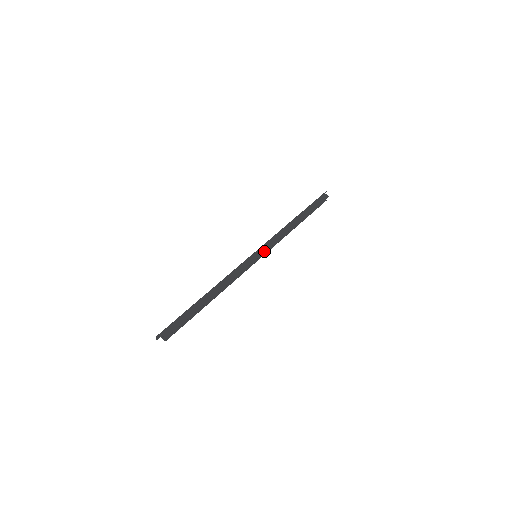
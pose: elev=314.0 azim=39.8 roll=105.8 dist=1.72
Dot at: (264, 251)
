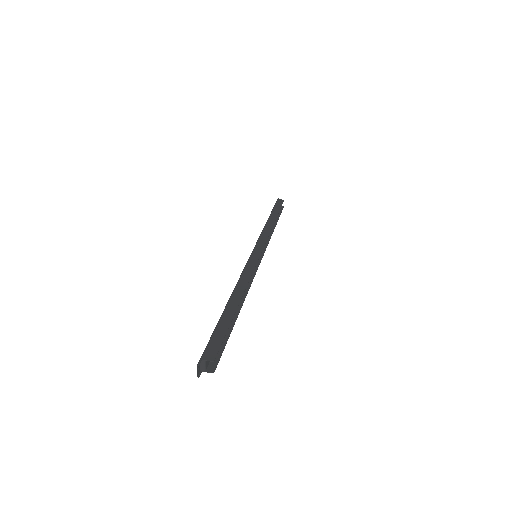
Dot at: (262, 247)
